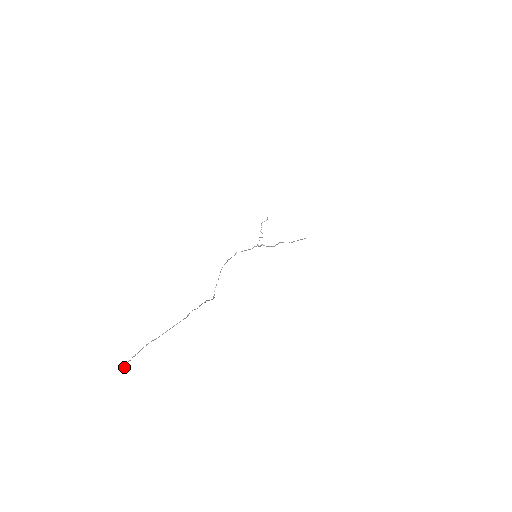
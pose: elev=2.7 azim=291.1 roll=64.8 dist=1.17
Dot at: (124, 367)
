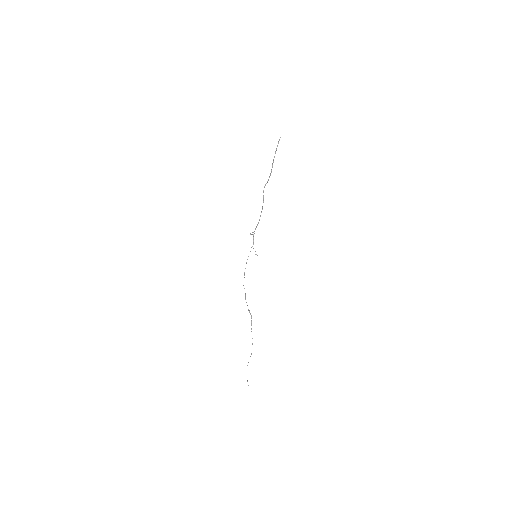
Dot at: occluded
